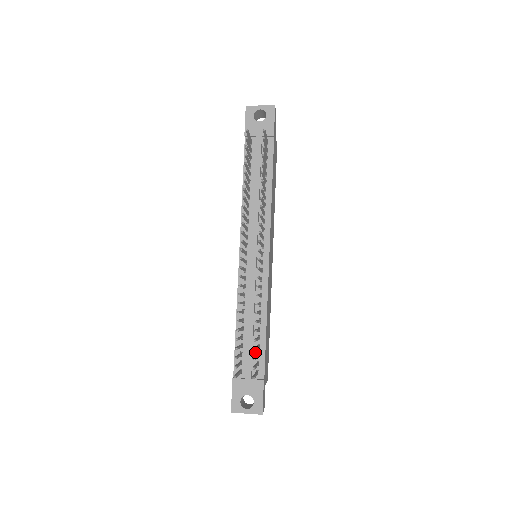
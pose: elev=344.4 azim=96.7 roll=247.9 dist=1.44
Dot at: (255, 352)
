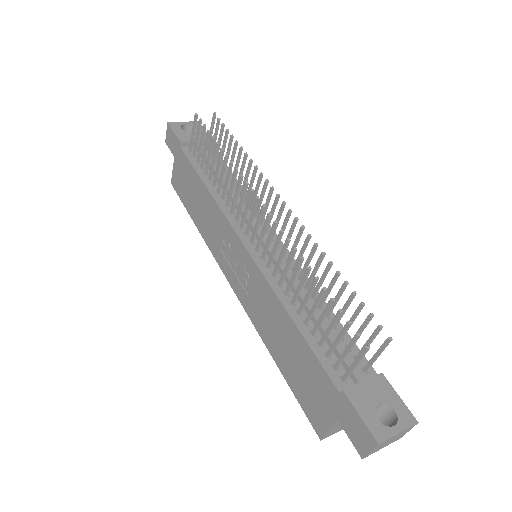
Dot at: (342, 346)
